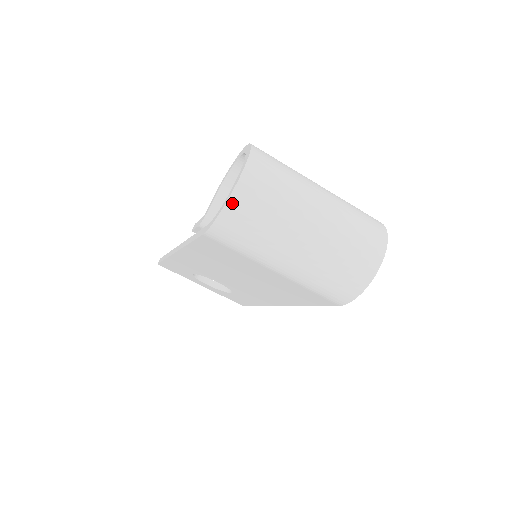
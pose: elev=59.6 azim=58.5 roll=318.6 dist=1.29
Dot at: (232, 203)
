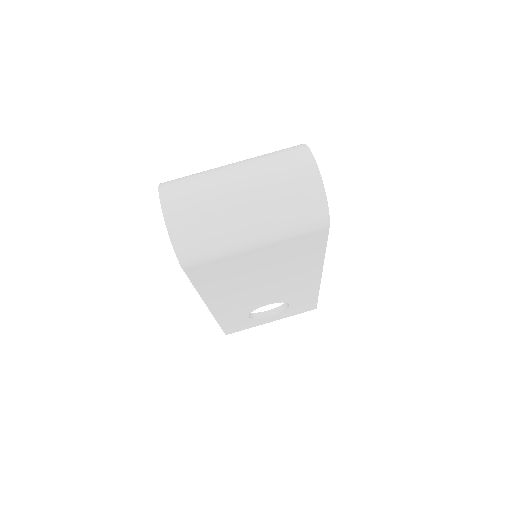
Dot at: (172, 229)
